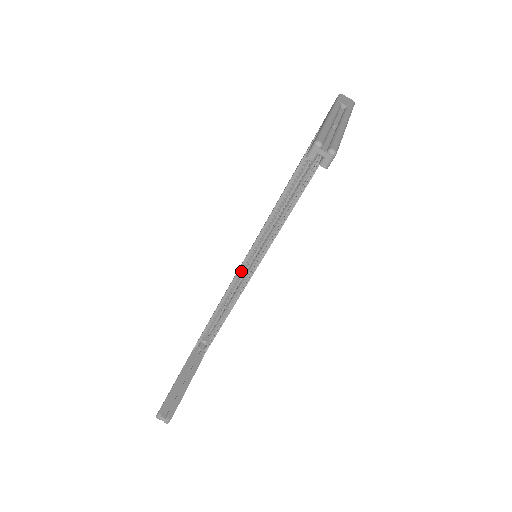
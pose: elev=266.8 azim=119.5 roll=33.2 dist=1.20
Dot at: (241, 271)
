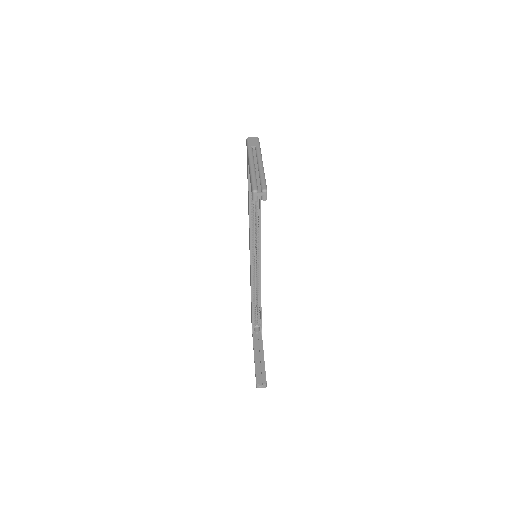
Dot at: (253, 270)
